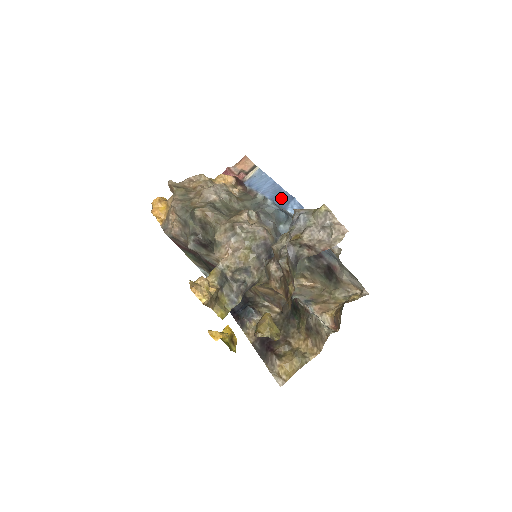
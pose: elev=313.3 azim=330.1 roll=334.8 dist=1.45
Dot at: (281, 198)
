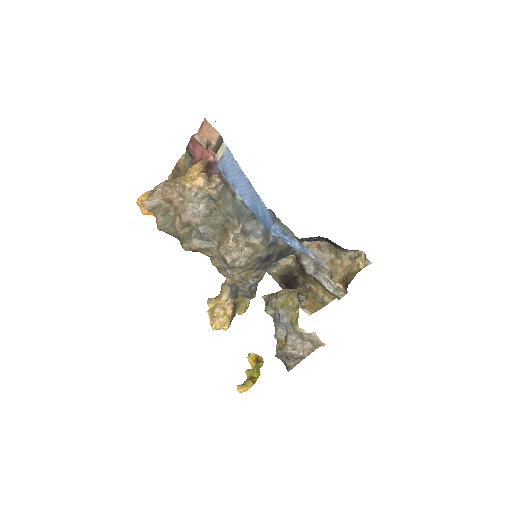
Dot at: (261, 214)
